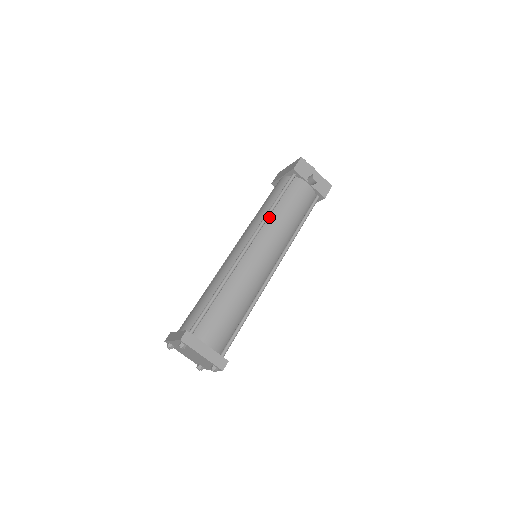
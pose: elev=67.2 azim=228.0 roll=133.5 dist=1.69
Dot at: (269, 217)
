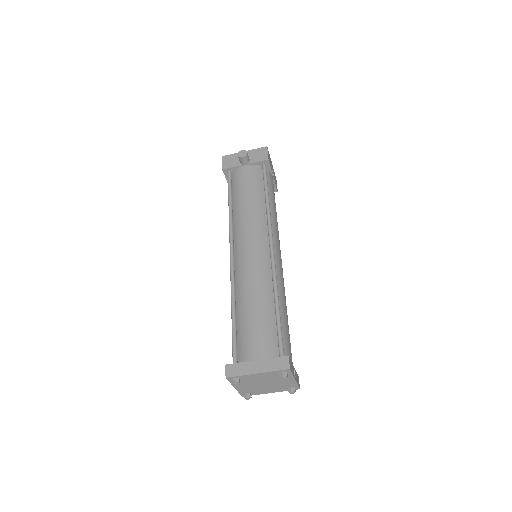
Dot at: (233, 218)
